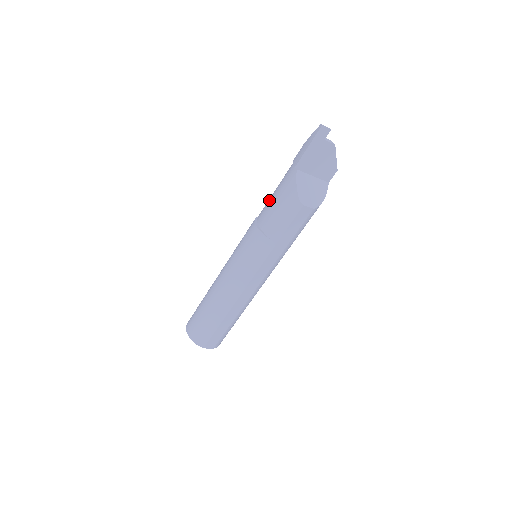
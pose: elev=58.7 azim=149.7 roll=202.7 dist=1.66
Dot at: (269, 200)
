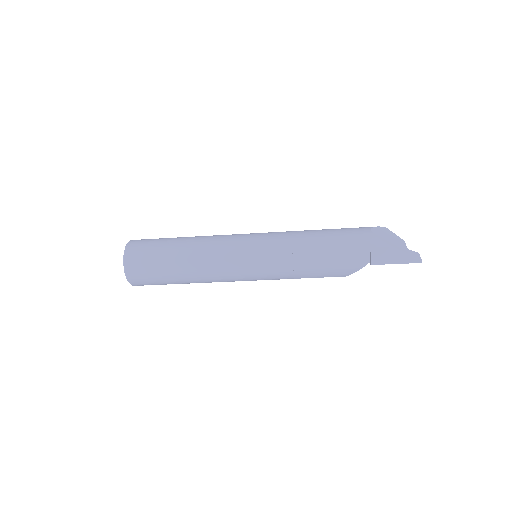
Dot at: (320, 252)
